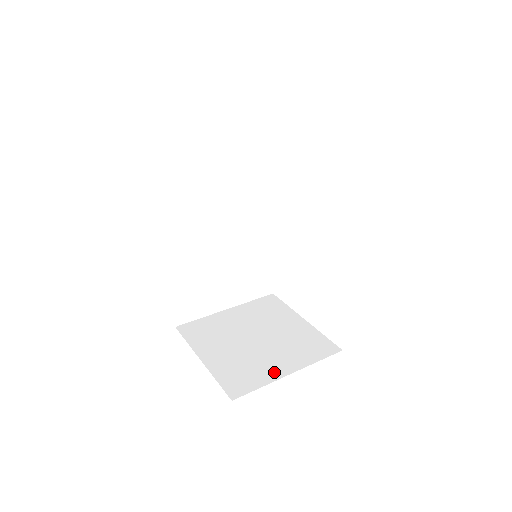
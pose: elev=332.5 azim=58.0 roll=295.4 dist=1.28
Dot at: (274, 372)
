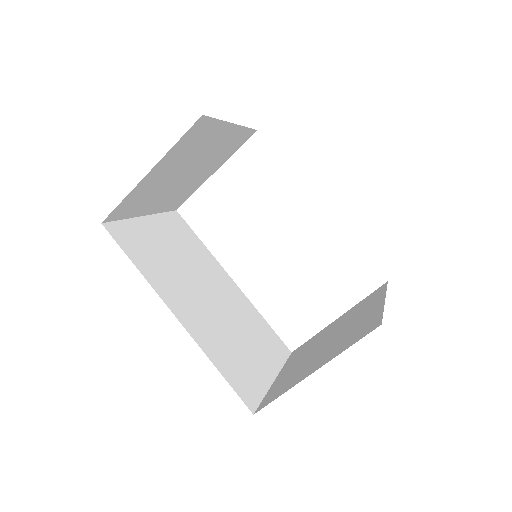
Dot at: (374, 311)
